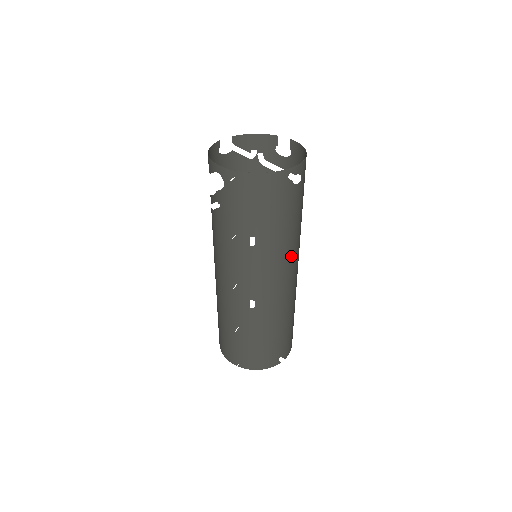
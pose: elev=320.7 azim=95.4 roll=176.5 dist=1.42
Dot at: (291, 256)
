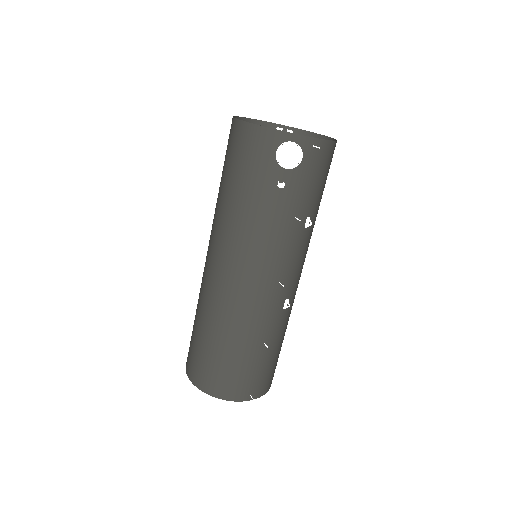
Dot at: occluded
